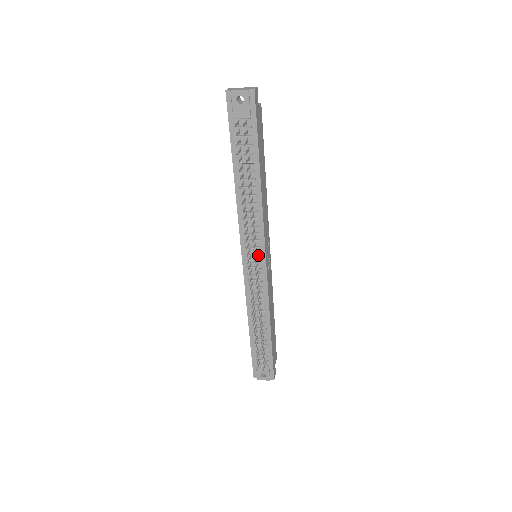
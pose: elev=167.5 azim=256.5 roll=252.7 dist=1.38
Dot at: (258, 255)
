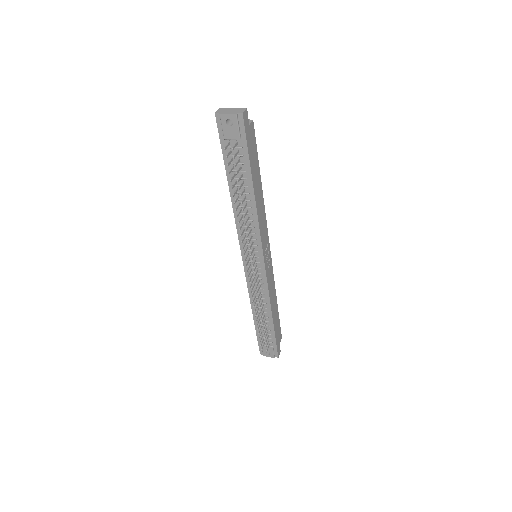
Dot at: (257, 257)
